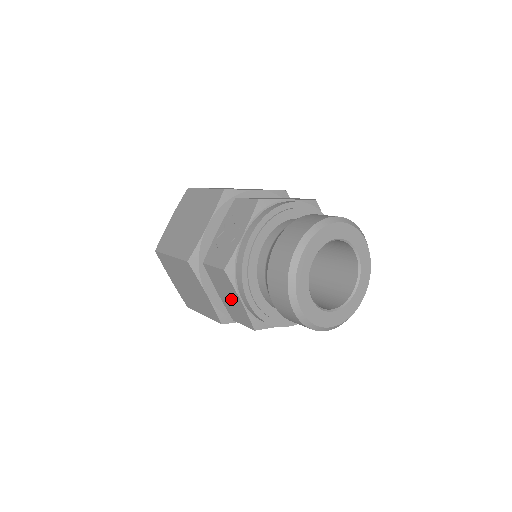
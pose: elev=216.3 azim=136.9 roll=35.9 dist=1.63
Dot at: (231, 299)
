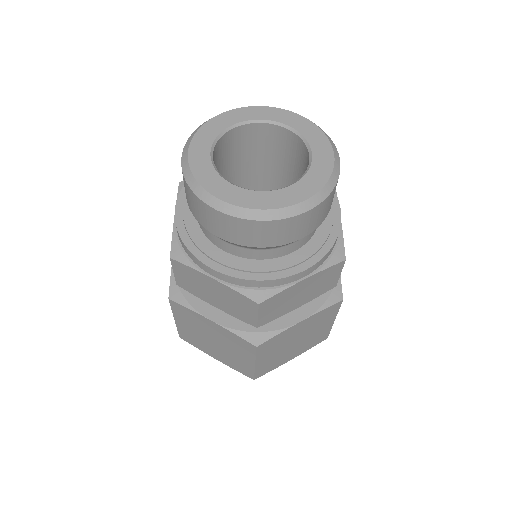
Dot at: (216, 293)
